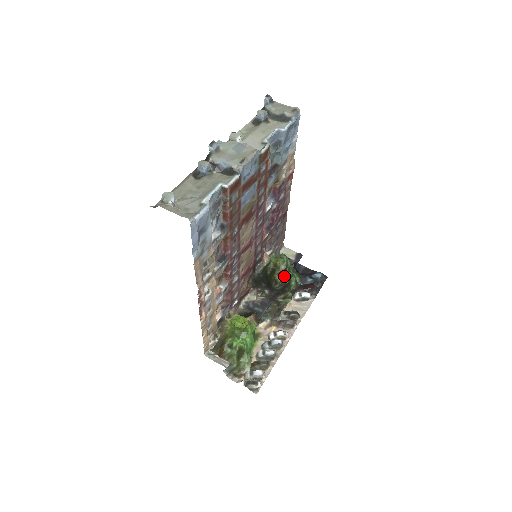
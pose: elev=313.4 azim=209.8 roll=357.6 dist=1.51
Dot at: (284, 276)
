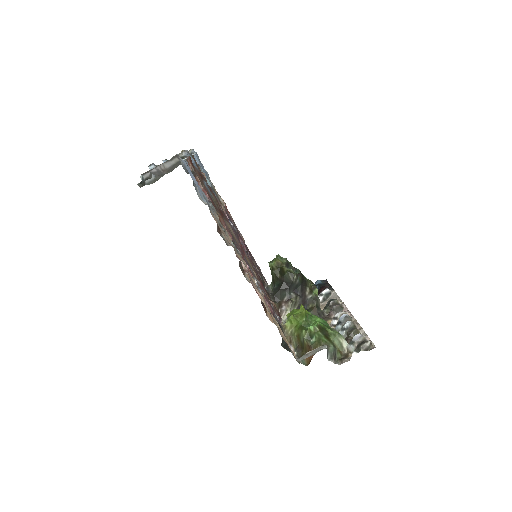
Dot at: (293, 269)
